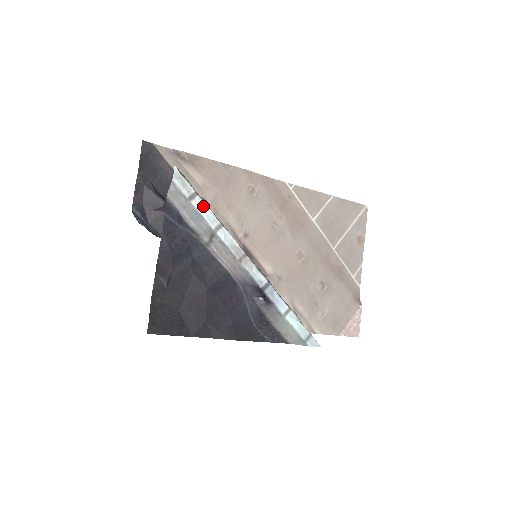
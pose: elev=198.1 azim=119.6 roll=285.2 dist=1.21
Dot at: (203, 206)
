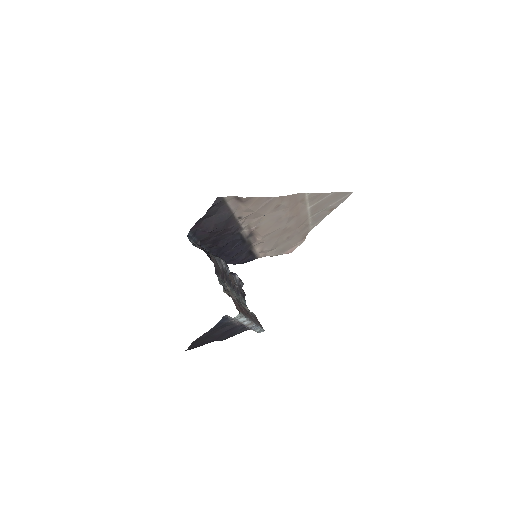
Dot at: (243, 319)
